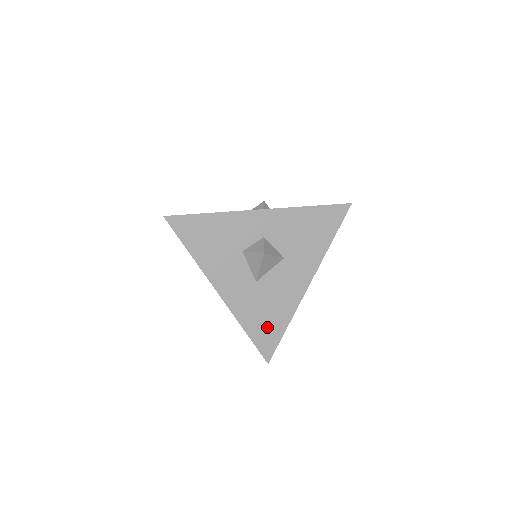
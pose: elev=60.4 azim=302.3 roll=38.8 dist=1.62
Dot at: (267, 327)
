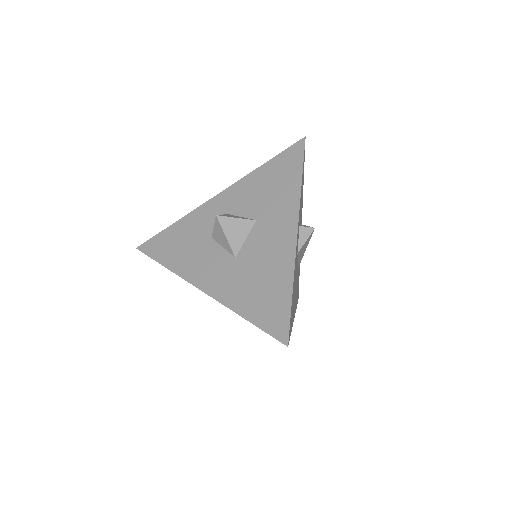
Dot at: (267, 300)
